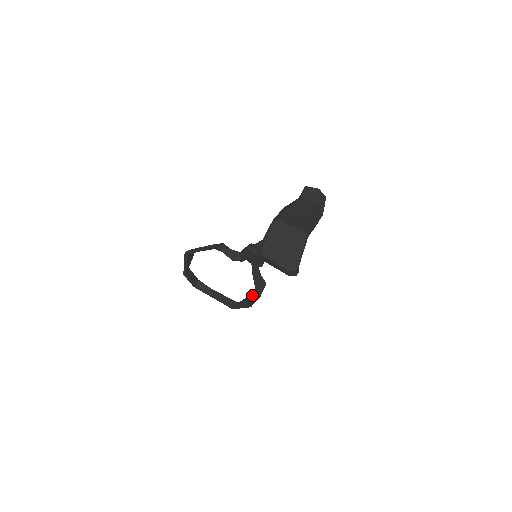
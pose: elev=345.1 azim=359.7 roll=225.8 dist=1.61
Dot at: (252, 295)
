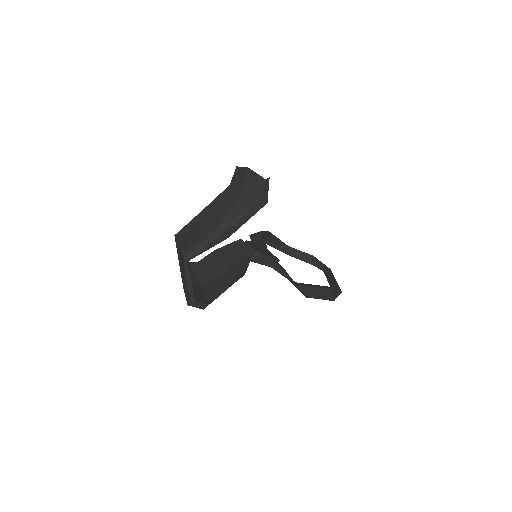
Dot at: occluded
